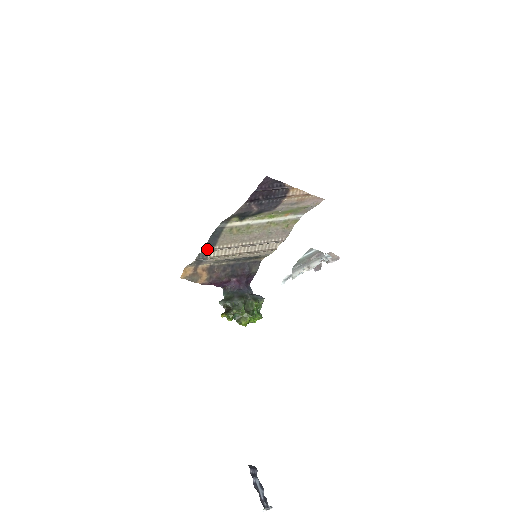
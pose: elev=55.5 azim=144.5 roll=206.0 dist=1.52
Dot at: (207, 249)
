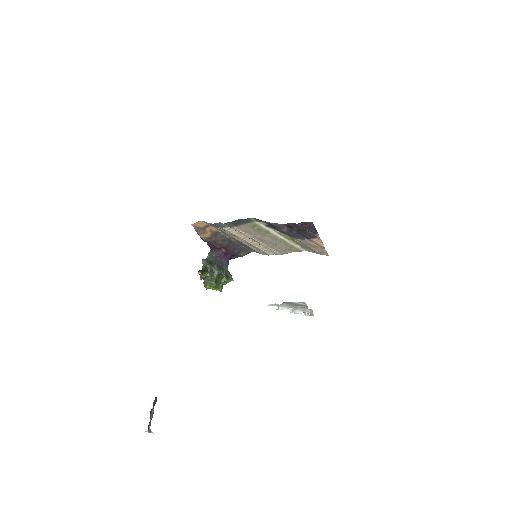
Dot at: (228, 224)
